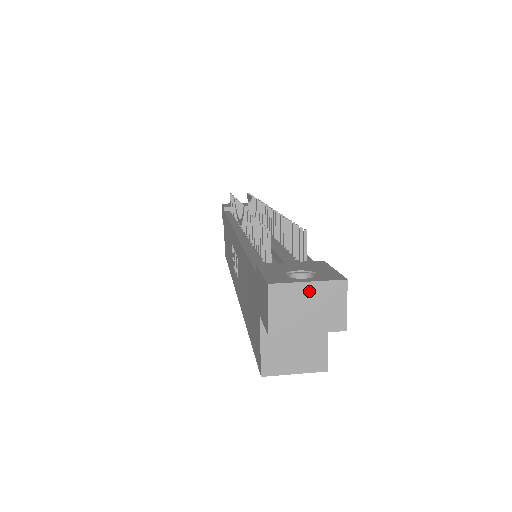
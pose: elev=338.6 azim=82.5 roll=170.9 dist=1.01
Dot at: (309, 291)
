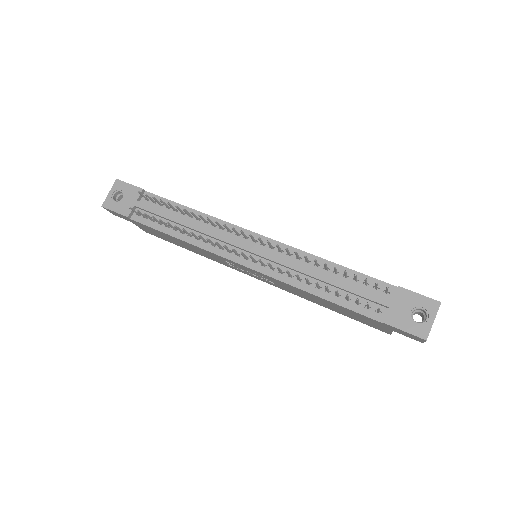
Dot at: (433, 321)
